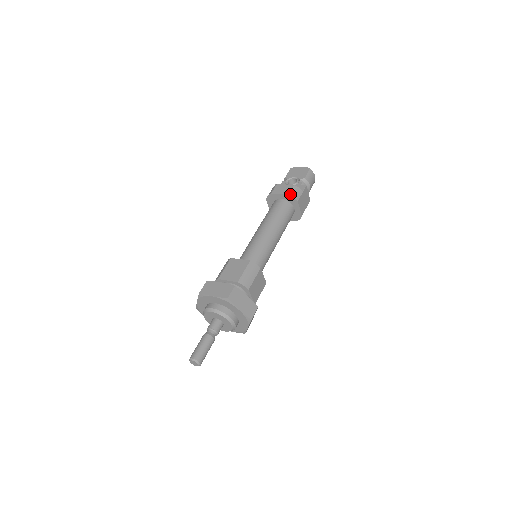
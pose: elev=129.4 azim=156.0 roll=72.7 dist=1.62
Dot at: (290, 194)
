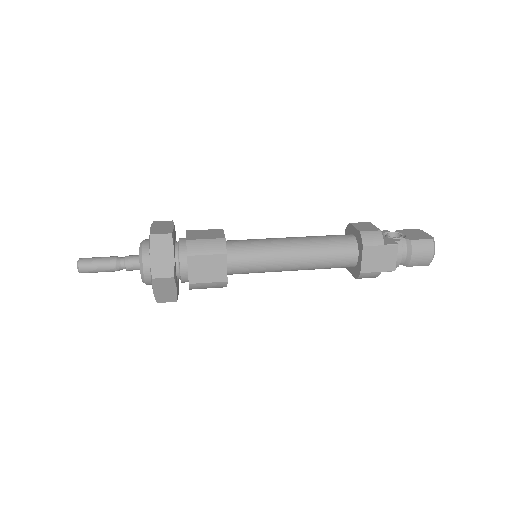
Dot at: (362, 232)
